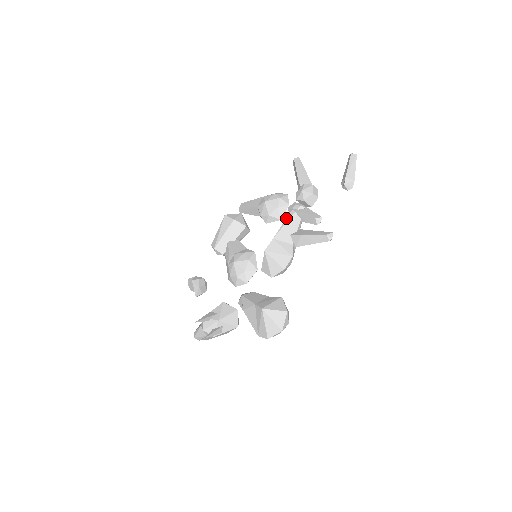
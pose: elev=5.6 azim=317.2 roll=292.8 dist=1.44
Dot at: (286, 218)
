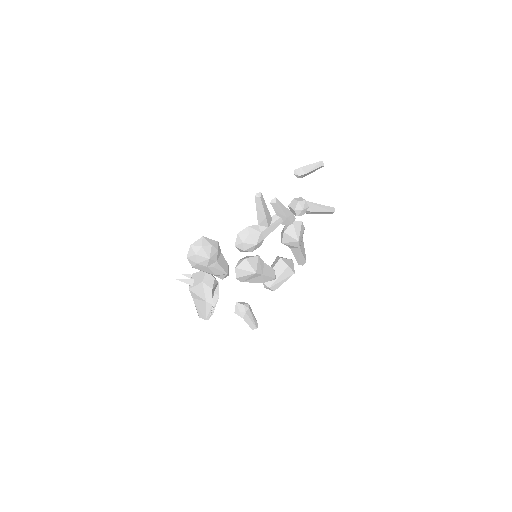
Dot at: occluded
